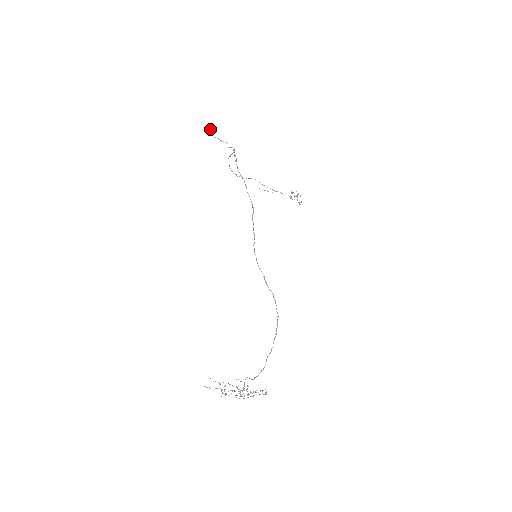
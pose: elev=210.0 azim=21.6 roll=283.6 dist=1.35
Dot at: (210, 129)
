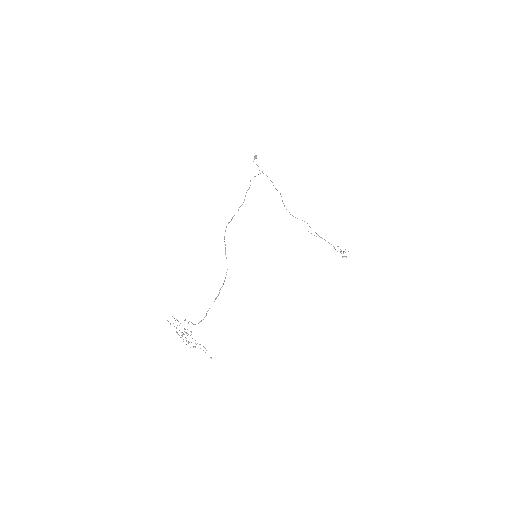
Dot at: (254, 158)
